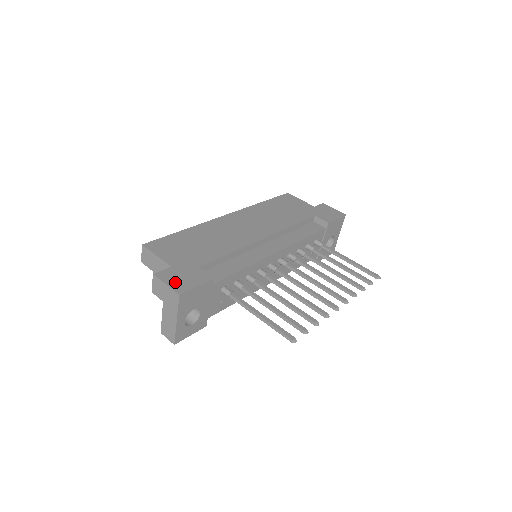
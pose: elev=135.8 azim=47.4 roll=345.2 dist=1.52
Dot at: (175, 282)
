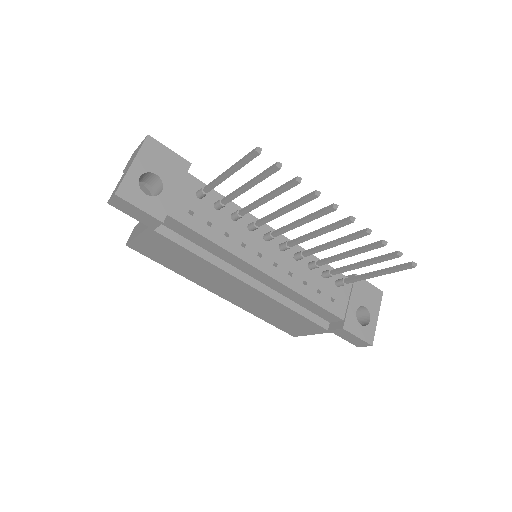
Dot at: occluded
